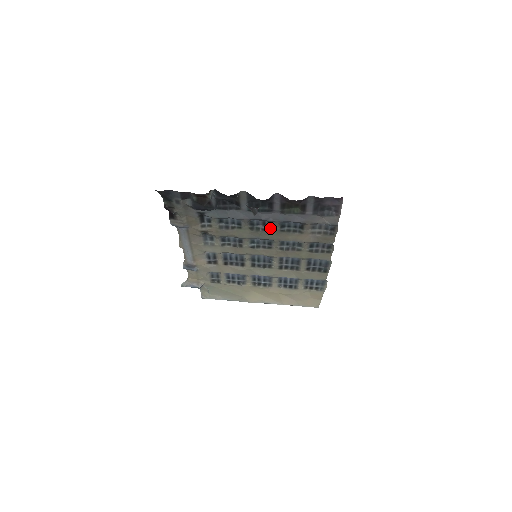
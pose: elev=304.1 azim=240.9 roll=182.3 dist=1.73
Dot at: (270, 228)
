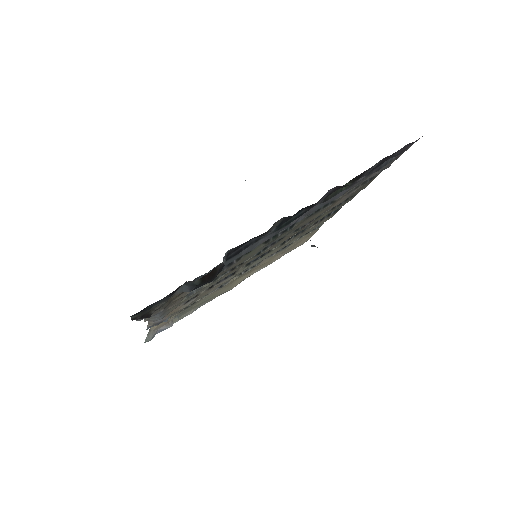
Dot at: occluded
